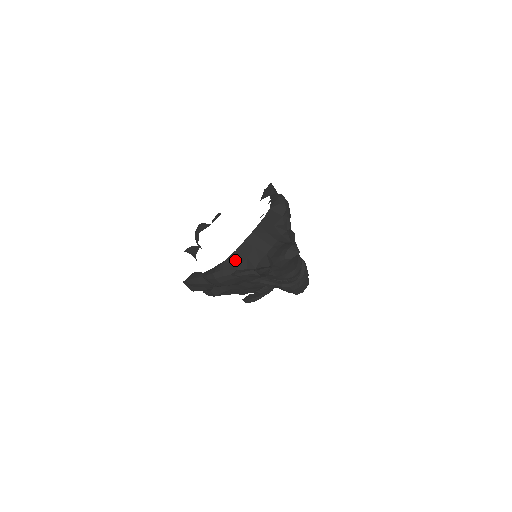
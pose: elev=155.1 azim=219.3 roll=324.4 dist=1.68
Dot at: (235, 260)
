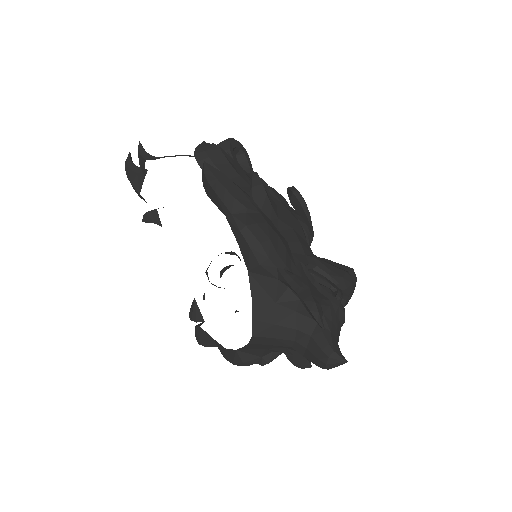
Dot at: (250, 350)
